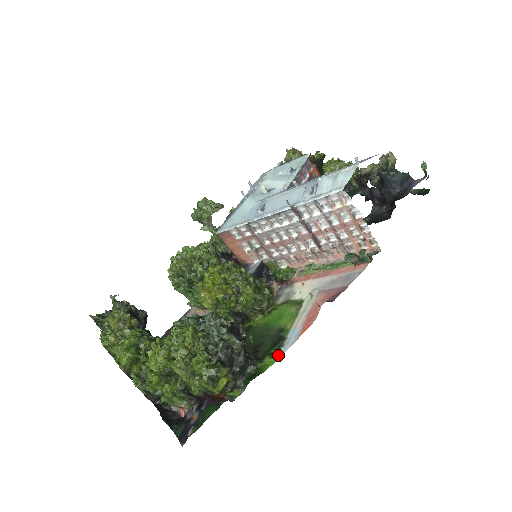
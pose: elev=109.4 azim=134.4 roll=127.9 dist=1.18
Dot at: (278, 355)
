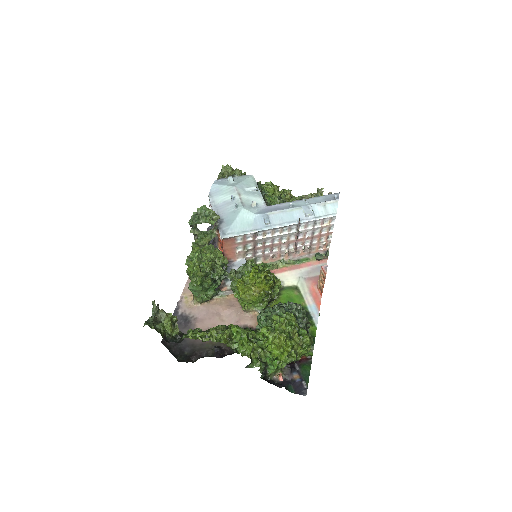
Dot at: (315, 323)
